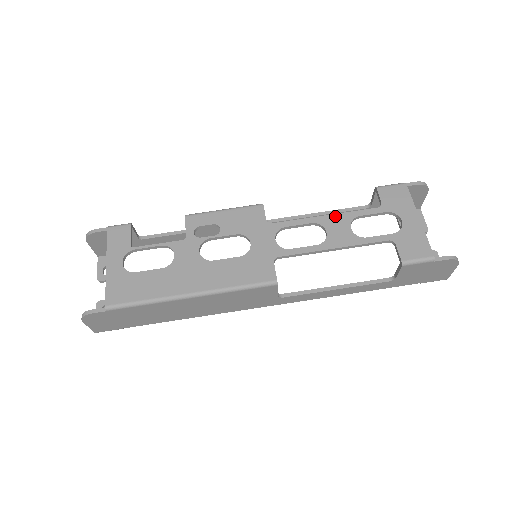
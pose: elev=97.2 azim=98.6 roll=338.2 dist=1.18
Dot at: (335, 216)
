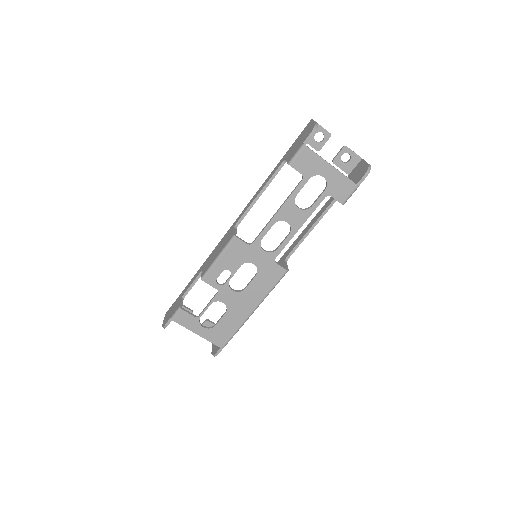
Dot at: (283, 208)
